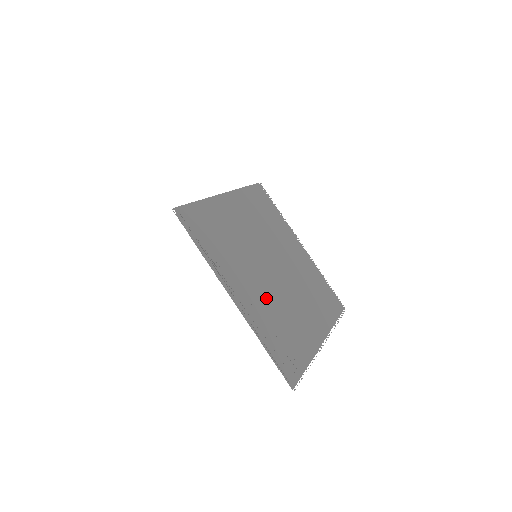
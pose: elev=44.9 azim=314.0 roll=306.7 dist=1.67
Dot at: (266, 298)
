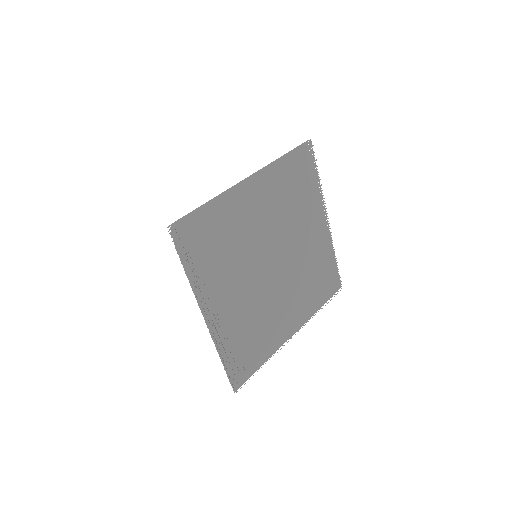
Dot at: (246, 305)
